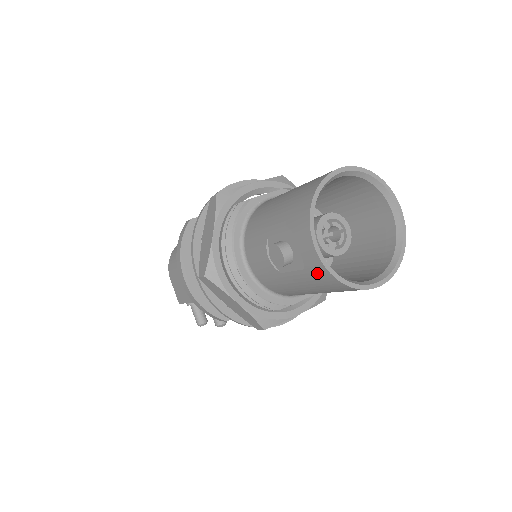
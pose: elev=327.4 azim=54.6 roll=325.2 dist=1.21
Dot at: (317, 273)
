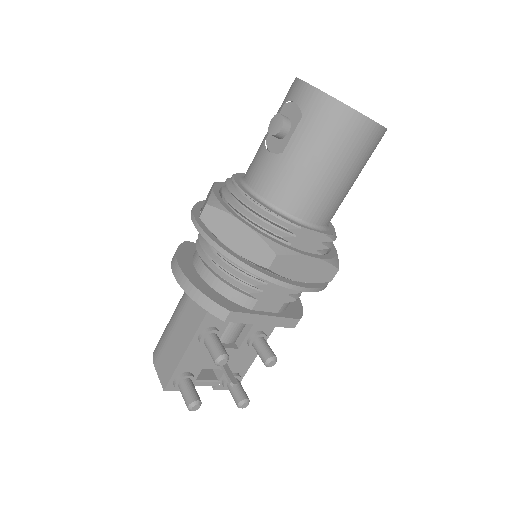
Dot at: (314, 107)
